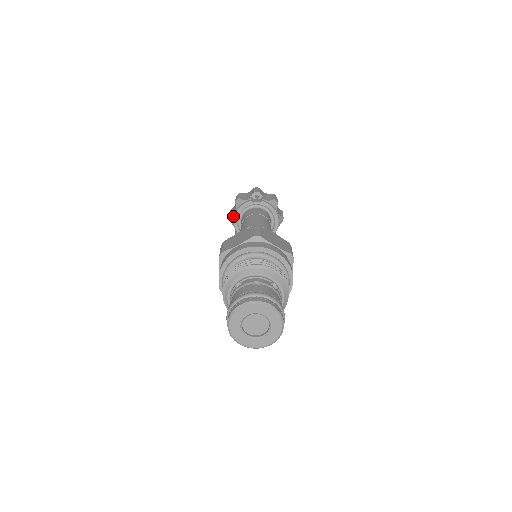
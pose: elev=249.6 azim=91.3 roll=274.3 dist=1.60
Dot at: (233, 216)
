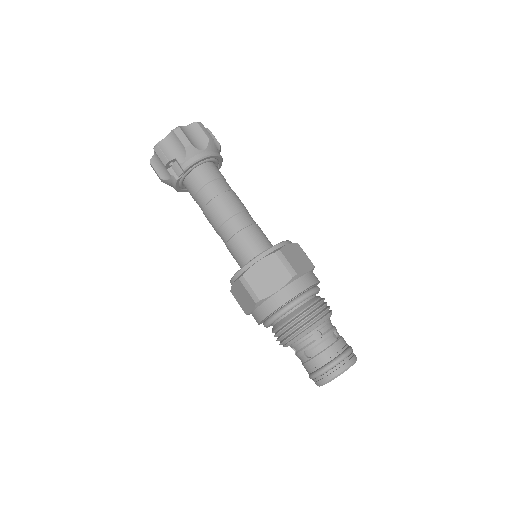
Dot at: occluded
